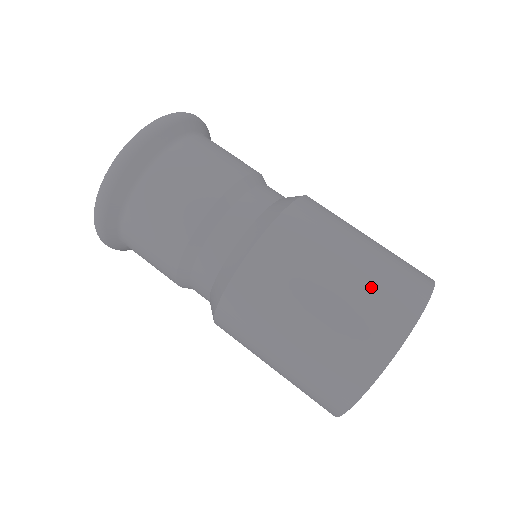
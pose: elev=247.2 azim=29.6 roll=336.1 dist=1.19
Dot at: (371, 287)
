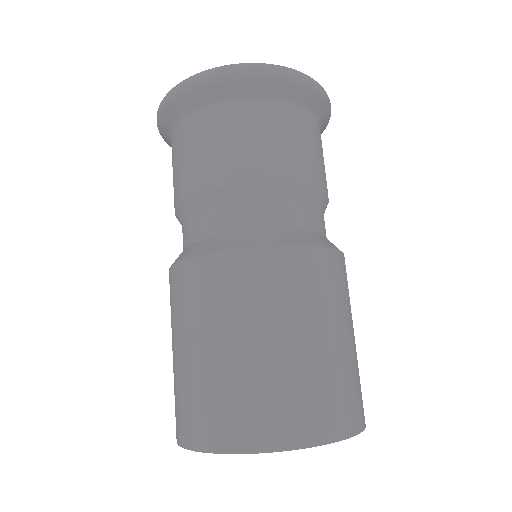
Dot at: (340, 375)
